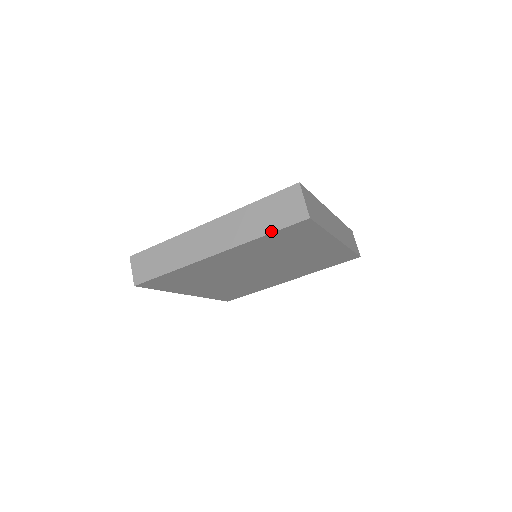
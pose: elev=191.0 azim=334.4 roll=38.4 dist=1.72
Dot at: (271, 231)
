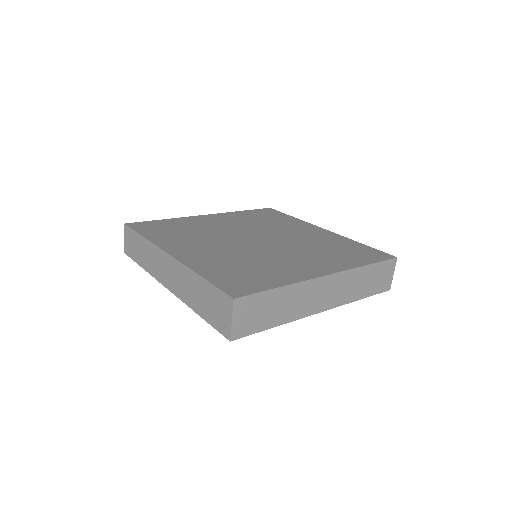
Dot at: (203, 317)
